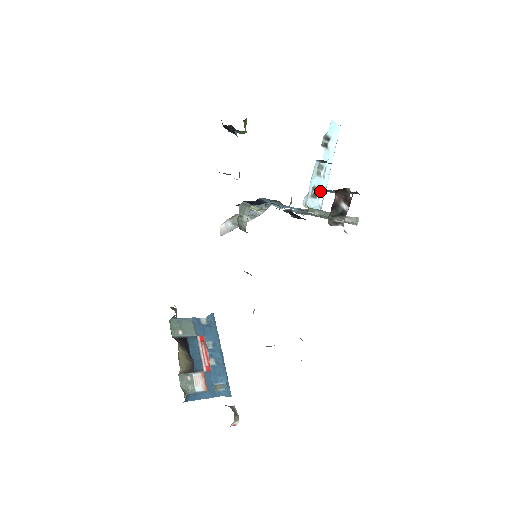
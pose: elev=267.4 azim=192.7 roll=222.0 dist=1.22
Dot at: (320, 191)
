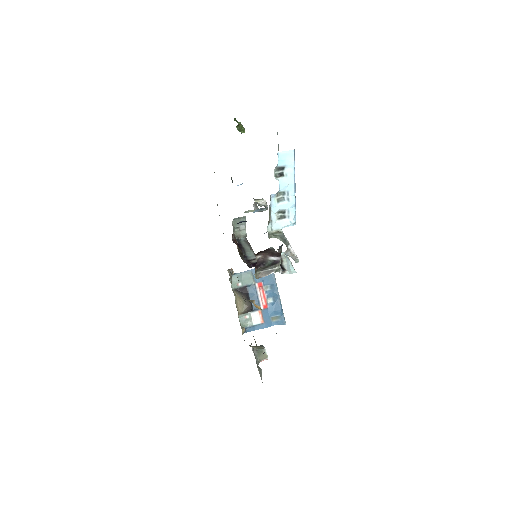
Dot at: (288, 211)
